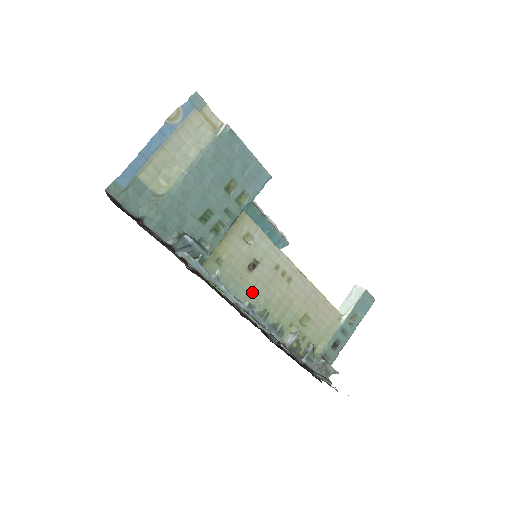
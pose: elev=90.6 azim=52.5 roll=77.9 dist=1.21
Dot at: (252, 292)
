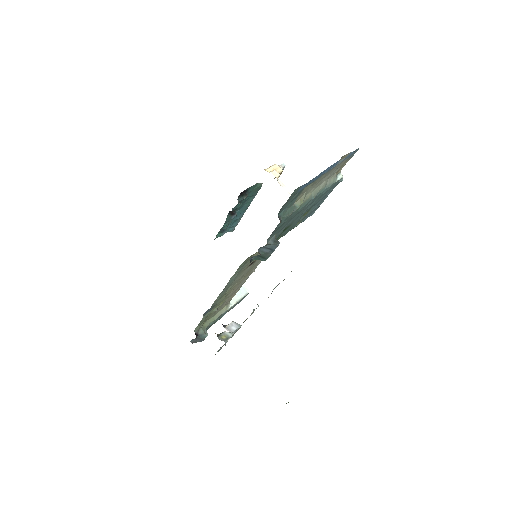
Dot at: (235, 280)
